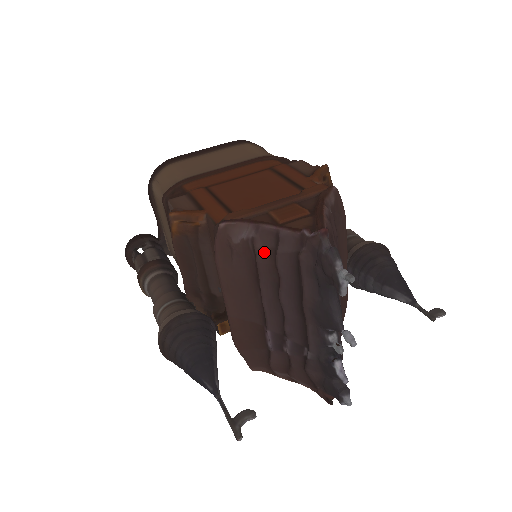
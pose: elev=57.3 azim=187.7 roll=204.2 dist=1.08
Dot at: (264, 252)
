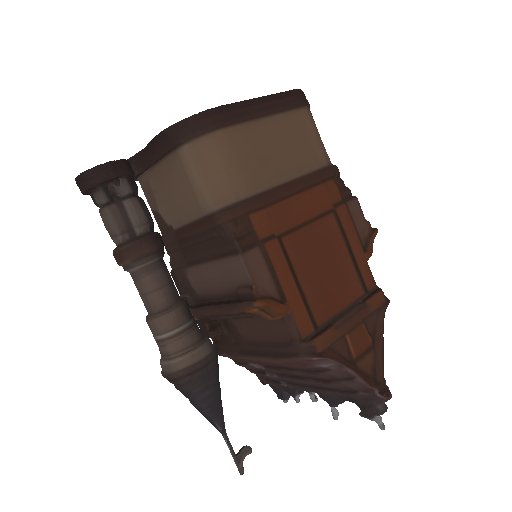
Dot at: (329, 376)
